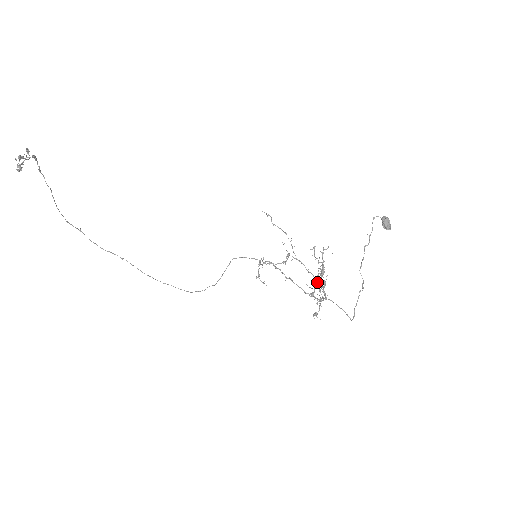
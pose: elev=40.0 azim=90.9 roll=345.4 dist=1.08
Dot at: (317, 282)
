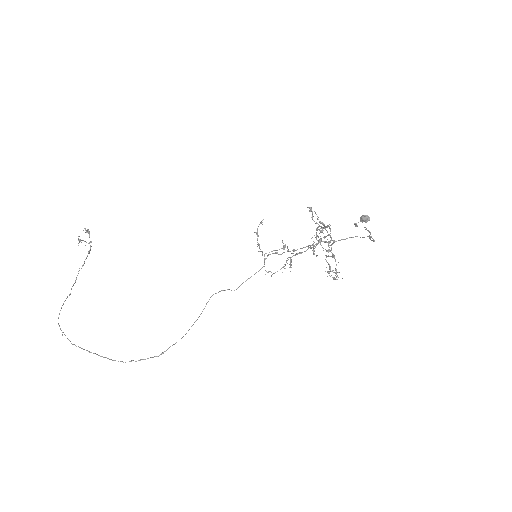
Dot at: (316, 222)
